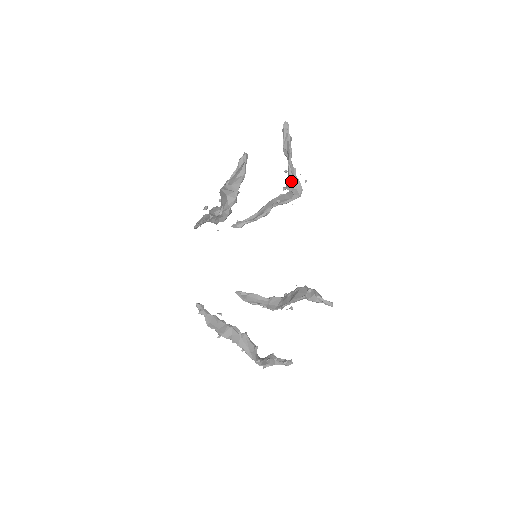
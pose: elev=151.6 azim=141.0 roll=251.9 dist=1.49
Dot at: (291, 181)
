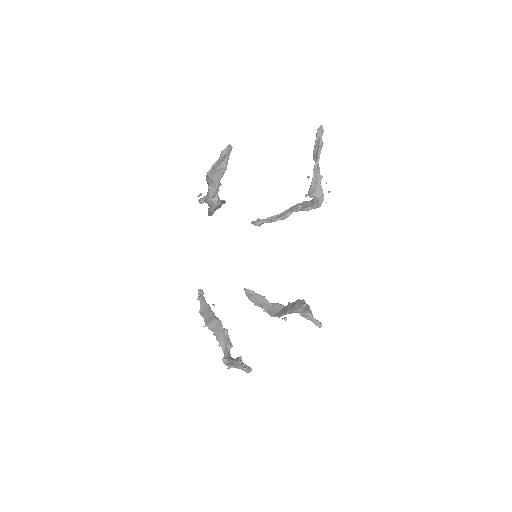
Dot at: (313, 188)
